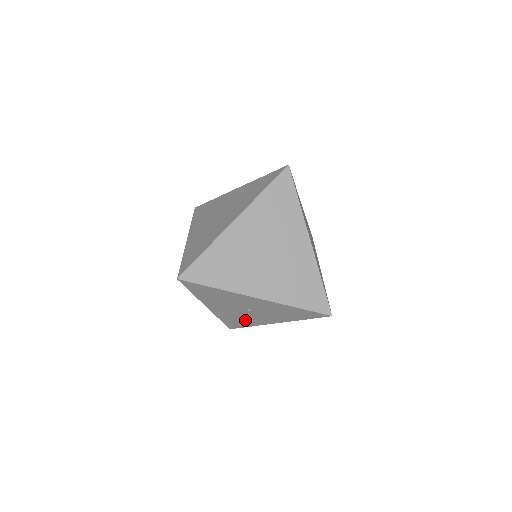
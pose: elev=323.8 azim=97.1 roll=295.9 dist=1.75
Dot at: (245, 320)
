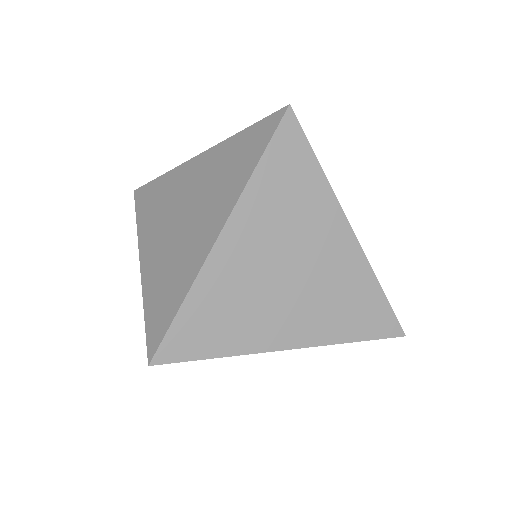
Dot at: occluded
